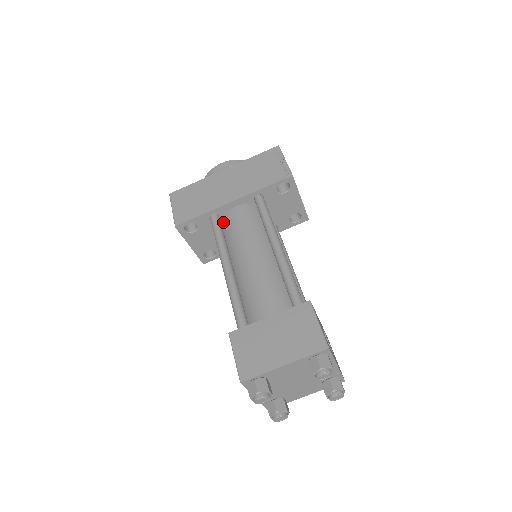
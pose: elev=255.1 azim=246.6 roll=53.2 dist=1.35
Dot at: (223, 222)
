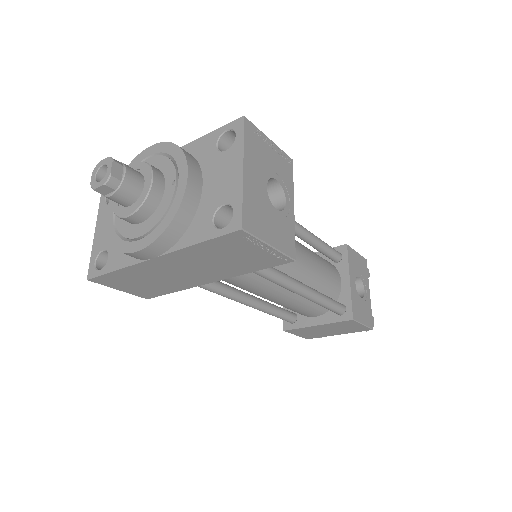
Dot at: occluded
